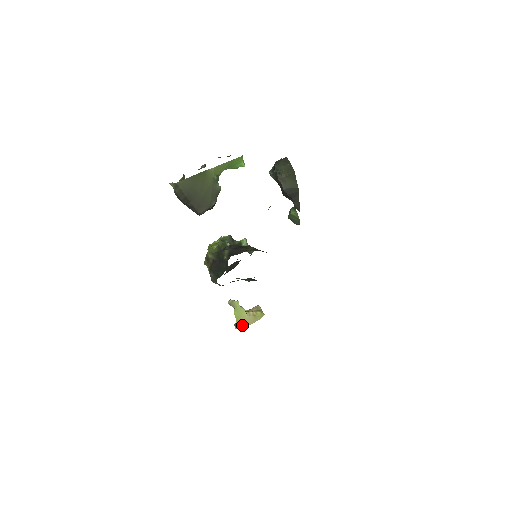
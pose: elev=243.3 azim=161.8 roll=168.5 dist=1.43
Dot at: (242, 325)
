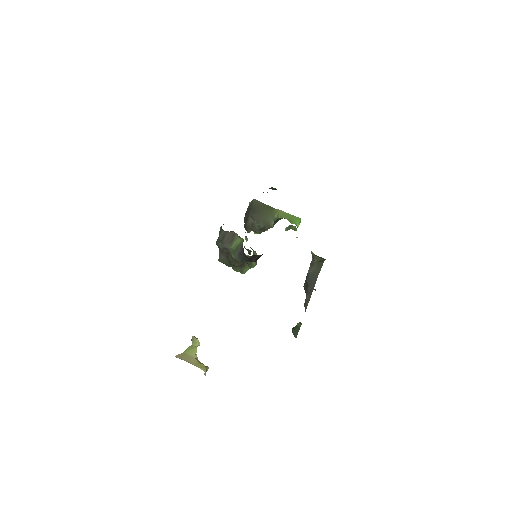
Dot at: (183, 358)
